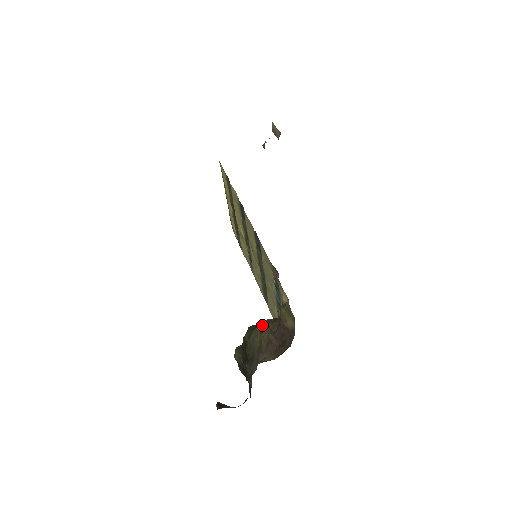
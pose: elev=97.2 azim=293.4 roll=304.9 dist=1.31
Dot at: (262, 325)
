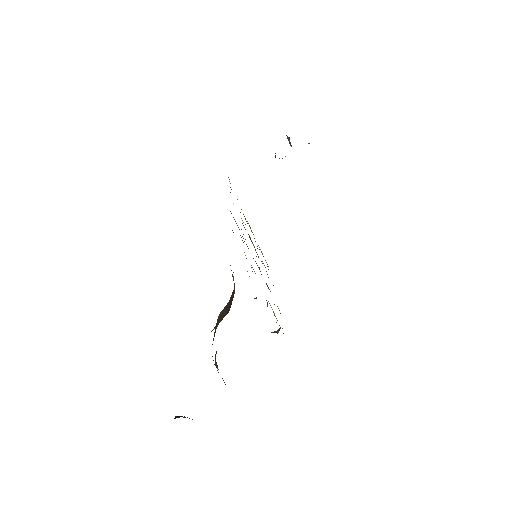
Dot at: occluded
